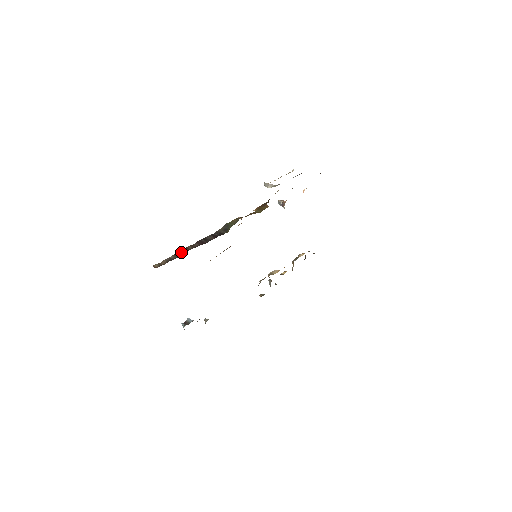
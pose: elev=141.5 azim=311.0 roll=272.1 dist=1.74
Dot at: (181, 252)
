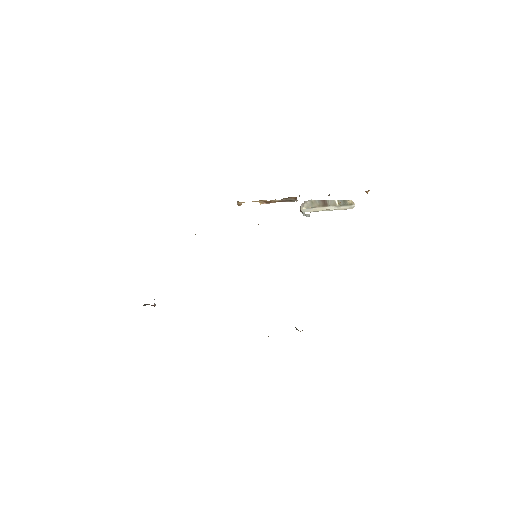
Dot at: occluded
